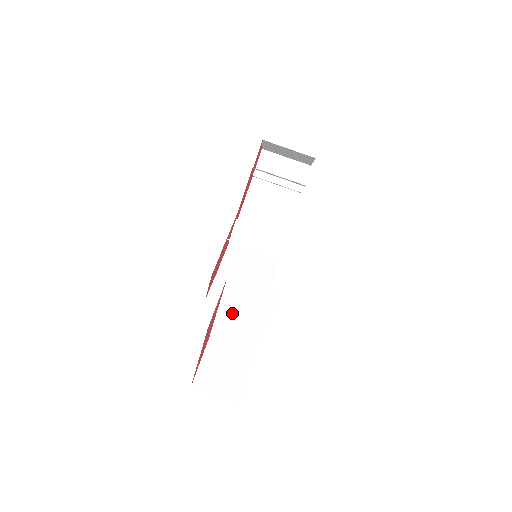
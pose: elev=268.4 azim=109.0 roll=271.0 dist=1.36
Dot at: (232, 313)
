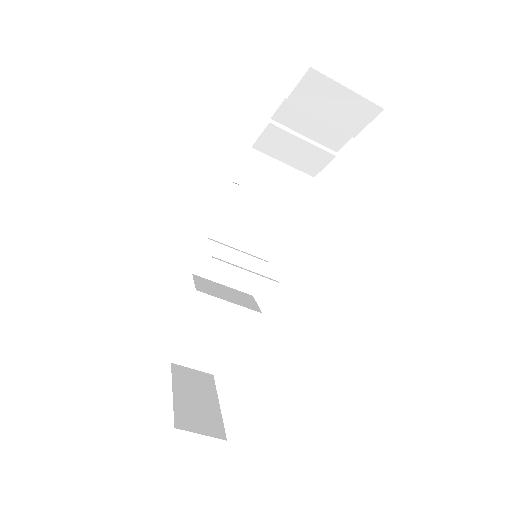
Dot at: occluded
